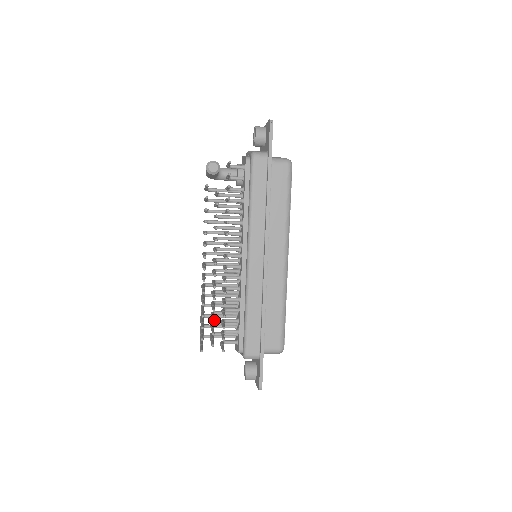
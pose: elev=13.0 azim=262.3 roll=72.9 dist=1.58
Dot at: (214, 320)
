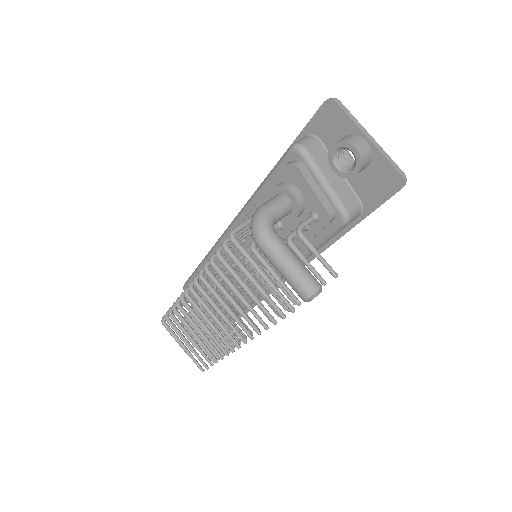
Dot at: (221, 351)
